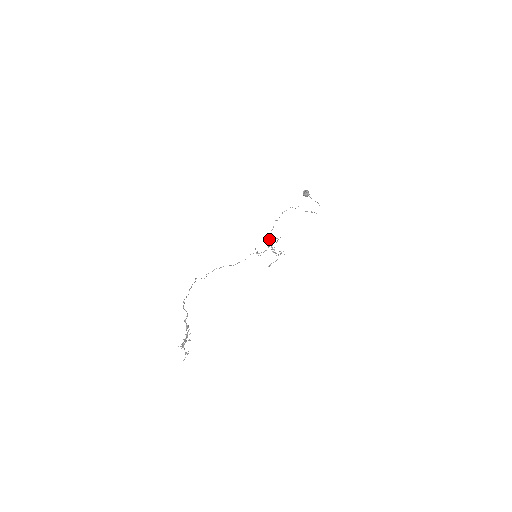
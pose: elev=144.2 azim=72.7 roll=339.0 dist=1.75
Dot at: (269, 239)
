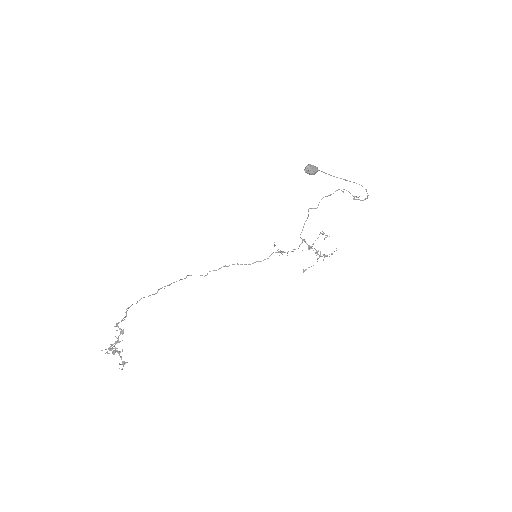
Dot at: (300, 234)
